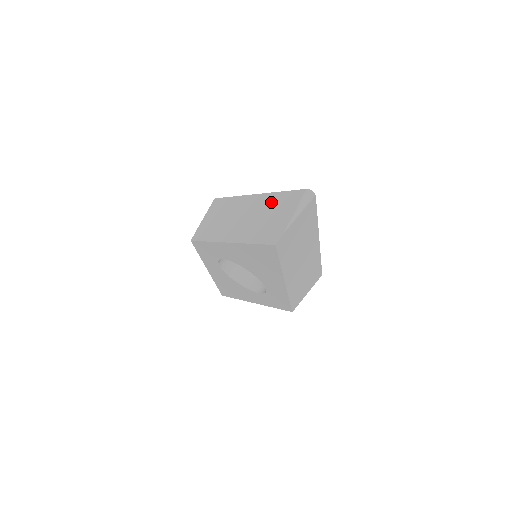
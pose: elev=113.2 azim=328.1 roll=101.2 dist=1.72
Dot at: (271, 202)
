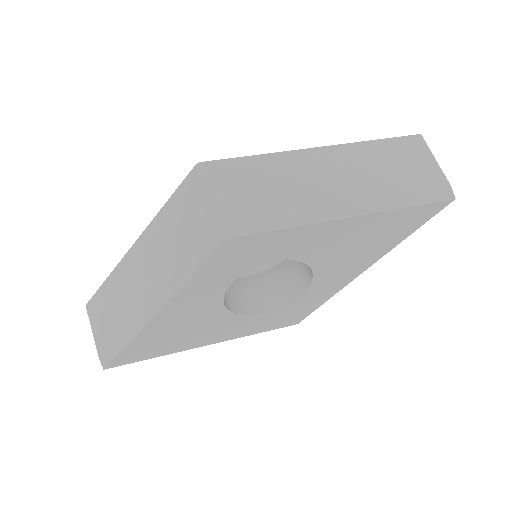
Dot at: (374, 153)
